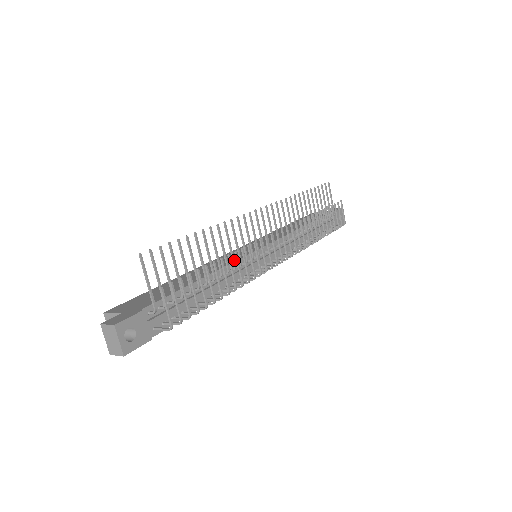
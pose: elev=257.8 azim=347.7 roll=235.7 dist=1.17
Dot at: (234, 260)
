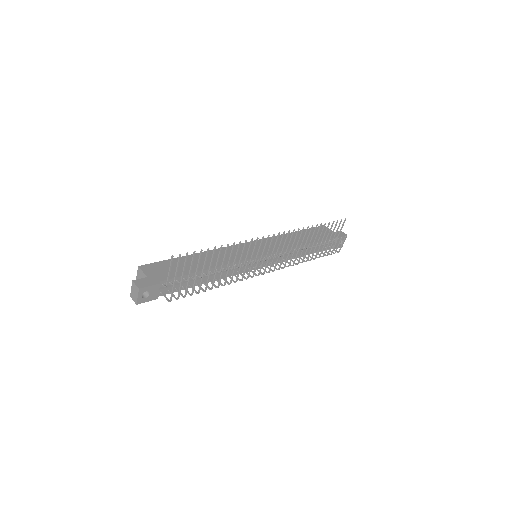
Dot at: (234, 264)
